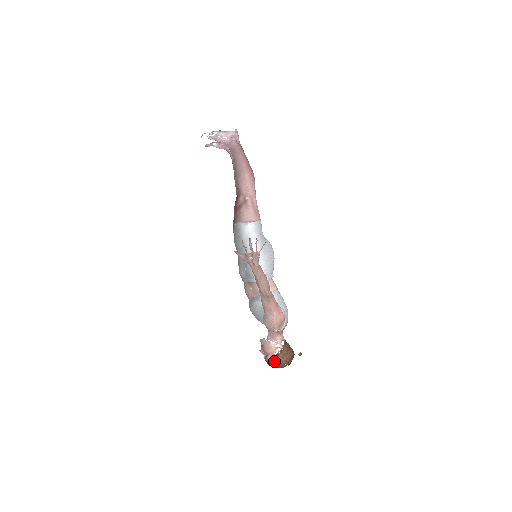
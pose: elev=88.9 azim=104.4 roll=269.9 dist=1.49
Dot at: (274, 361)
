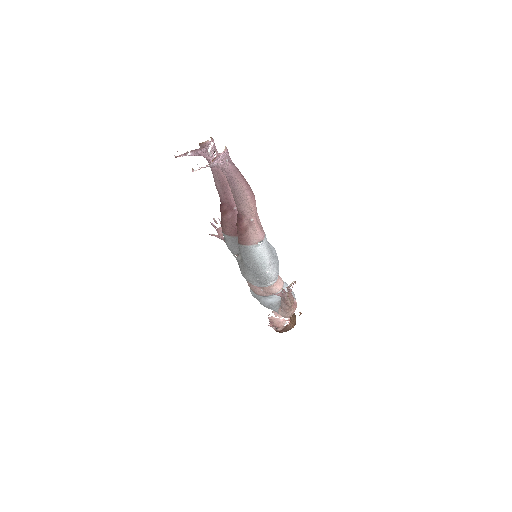
Dot at: (284, 330)
